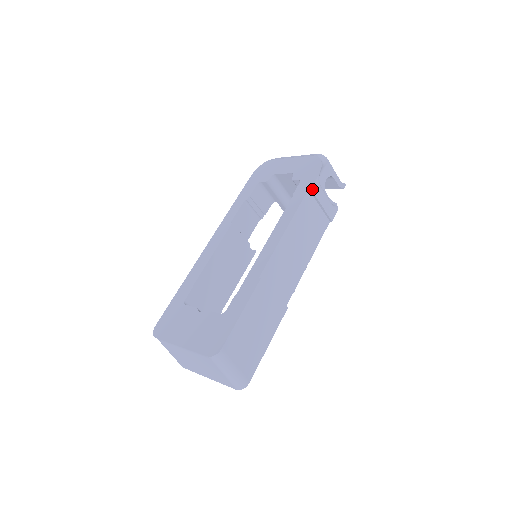
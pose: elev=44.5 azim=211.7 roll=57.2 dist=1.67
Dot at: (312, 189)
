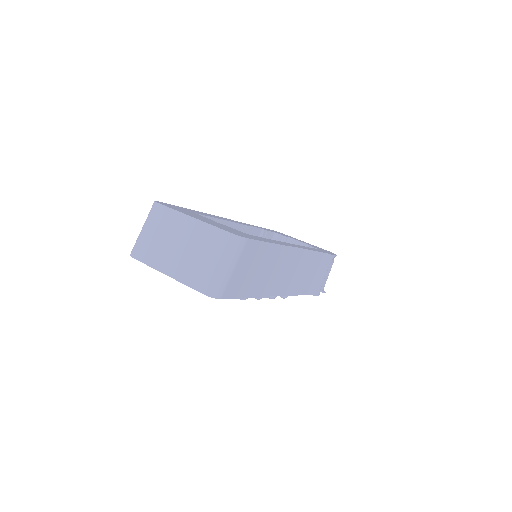
Dot at: (330, 256)
